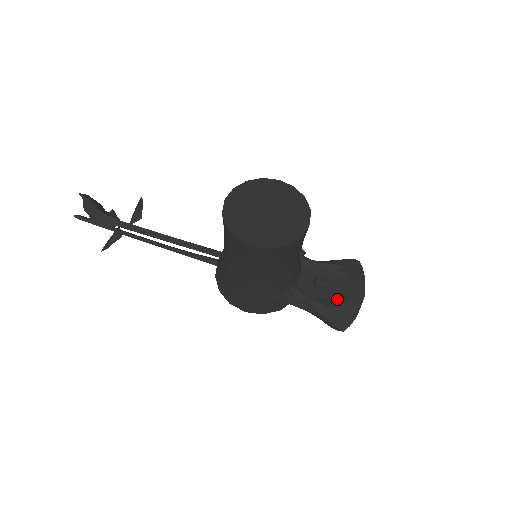
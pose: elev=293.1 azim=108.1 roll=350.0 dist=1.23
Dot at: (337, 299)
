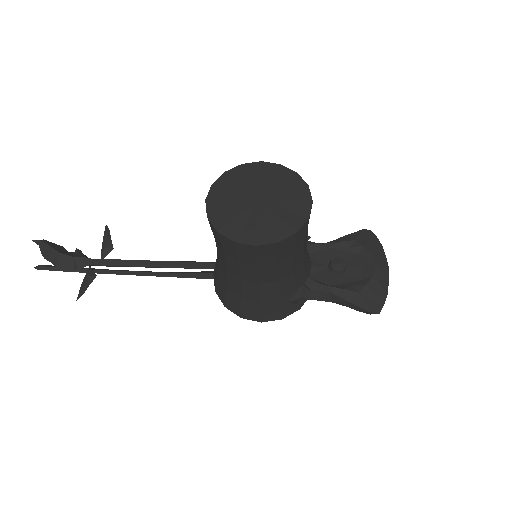
Dot at: (360, 279)
